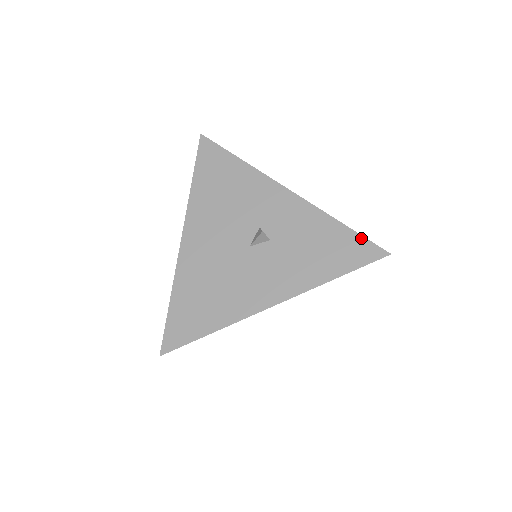
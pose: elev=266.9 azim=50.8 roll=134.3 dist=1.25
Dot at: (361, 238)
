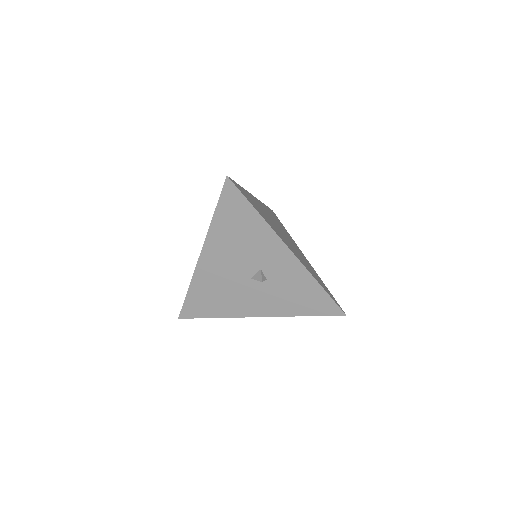
Dot at: (331, 300)
